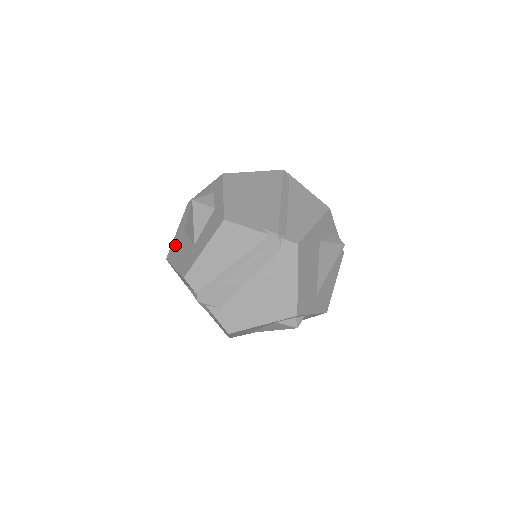
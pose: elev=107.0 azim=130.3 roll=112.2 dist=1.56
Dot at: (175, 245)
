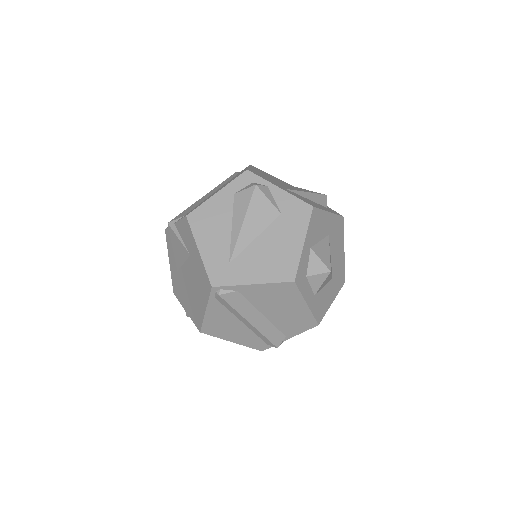
Dot at: occluded
